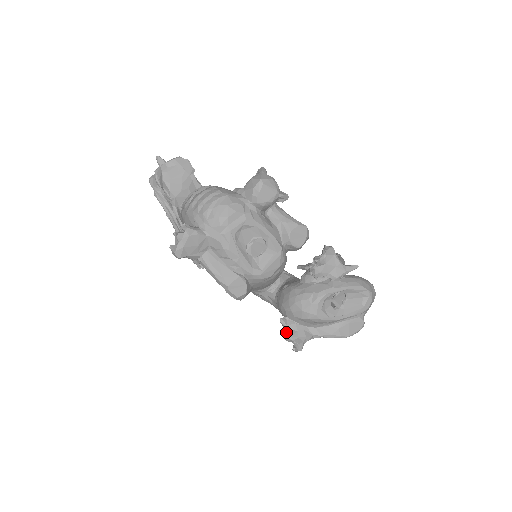
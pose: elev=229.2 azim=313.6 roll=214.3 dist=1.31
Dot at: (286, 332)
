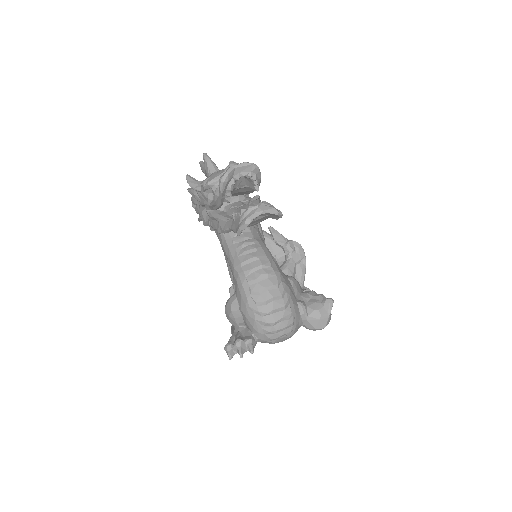
Dot at: occluded
